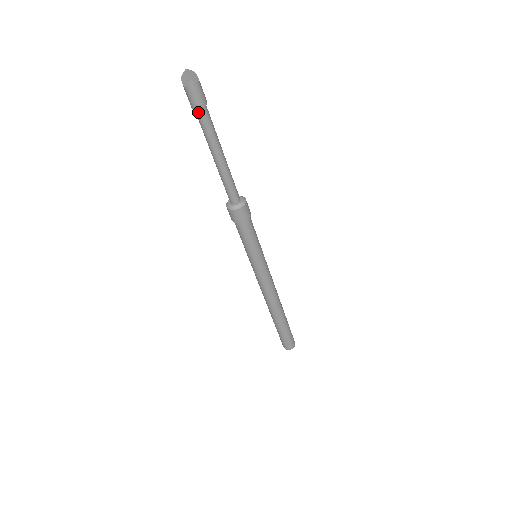
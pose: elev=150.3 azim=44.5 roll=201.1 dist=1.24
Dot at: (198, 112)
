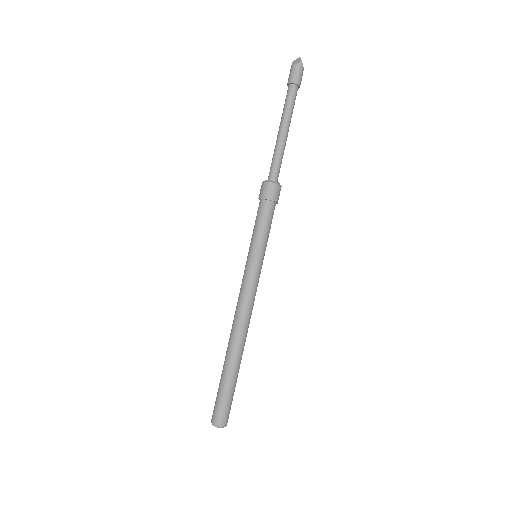
Dot at: (292, 87)
